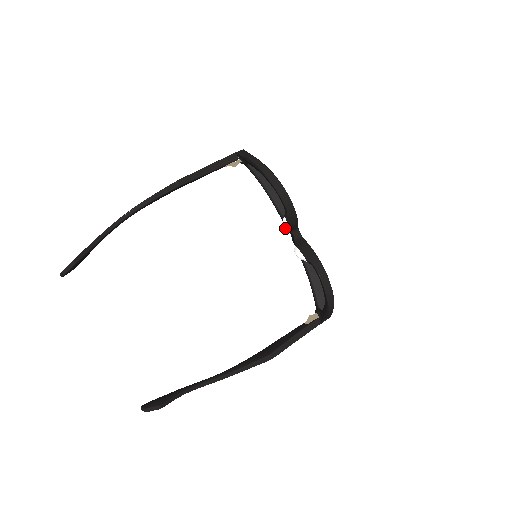
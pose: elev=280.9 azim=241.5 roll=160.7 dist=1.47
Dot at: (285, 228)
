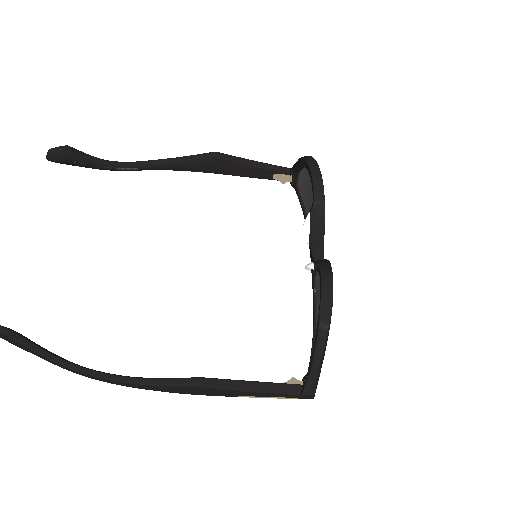
Dot at: (306, 237)
